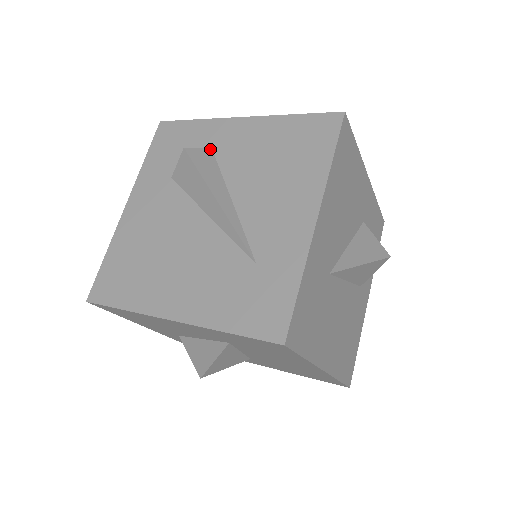
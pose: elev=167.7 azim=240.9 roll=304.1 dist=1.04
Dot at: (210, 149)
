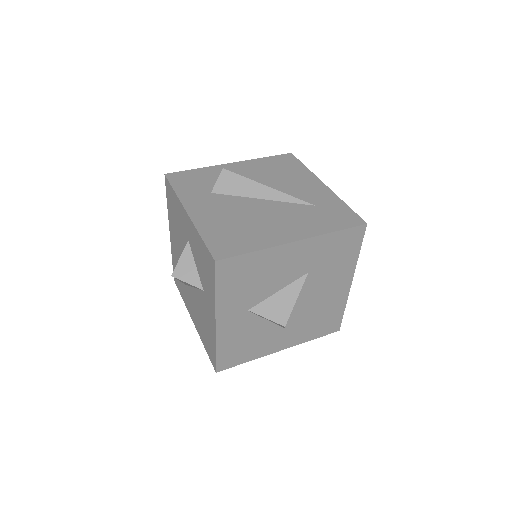
Dot at: occluded
